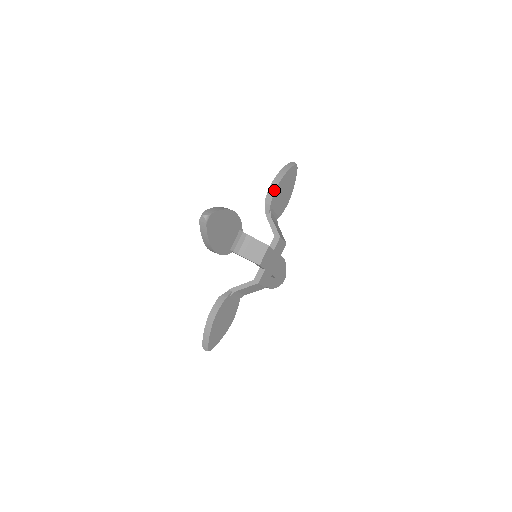
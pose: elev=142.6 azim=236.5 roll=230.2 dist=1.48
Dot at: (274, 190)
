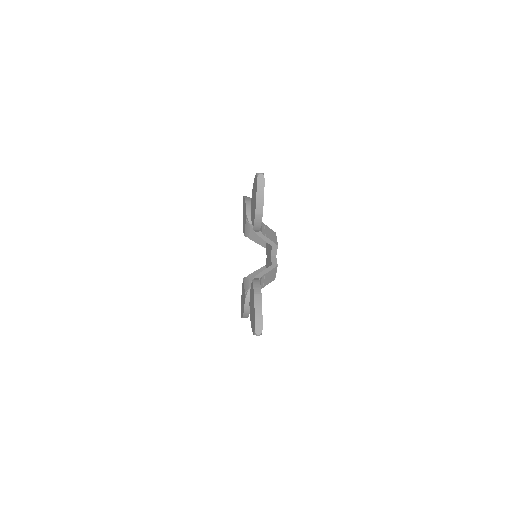
Dot at: occluded
